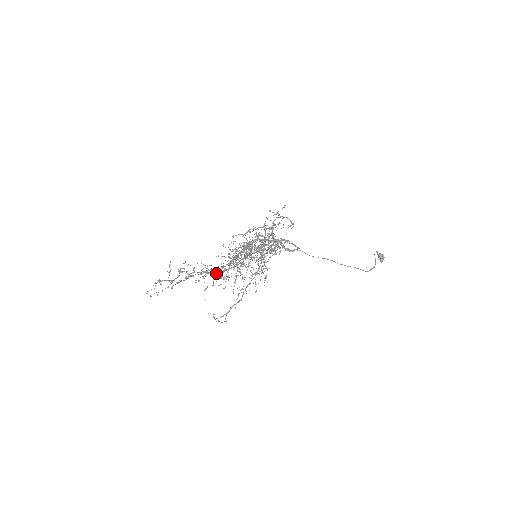
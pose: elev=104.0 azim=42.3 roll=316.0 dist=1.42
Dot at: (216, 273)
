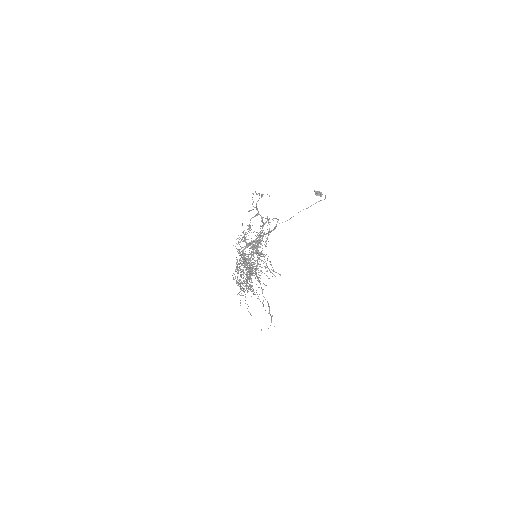
Dot at: occluded
